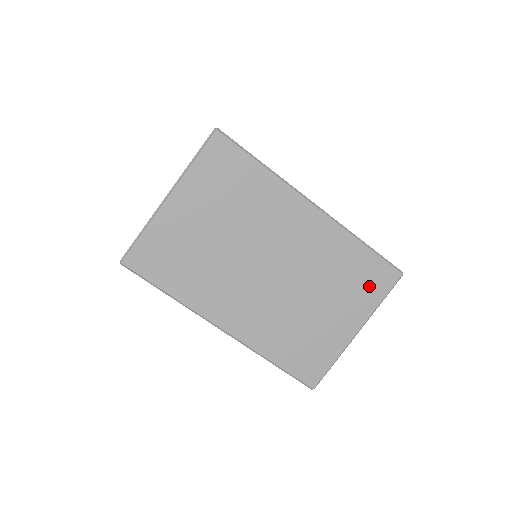
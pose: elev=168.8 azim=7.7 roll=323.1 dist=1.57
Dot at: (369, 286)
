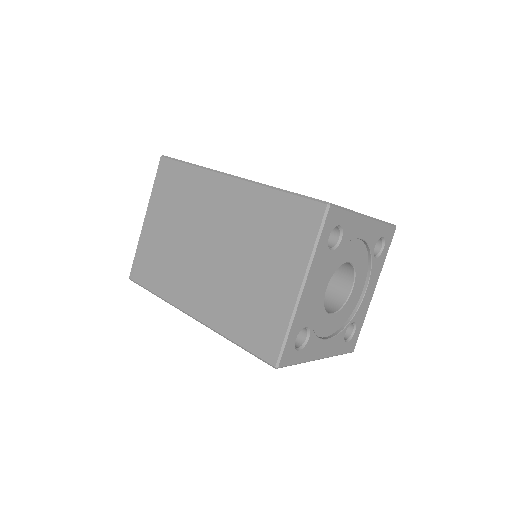
Dot at: (297, 231)
